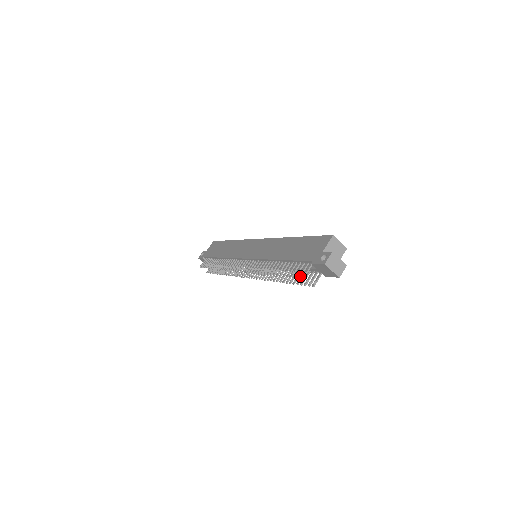
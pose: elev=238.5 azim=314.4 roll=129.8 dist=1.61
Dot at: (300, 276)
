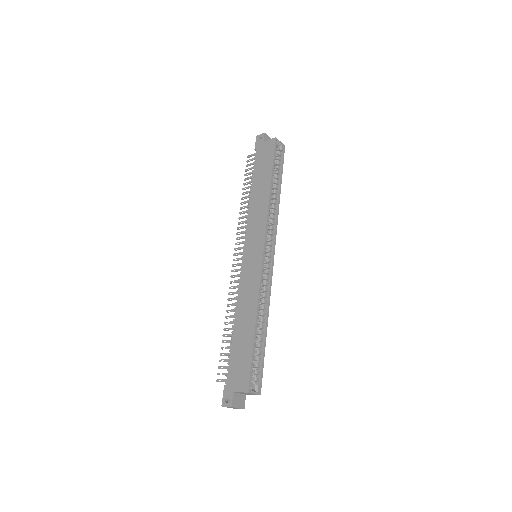
Dot at: occluded
